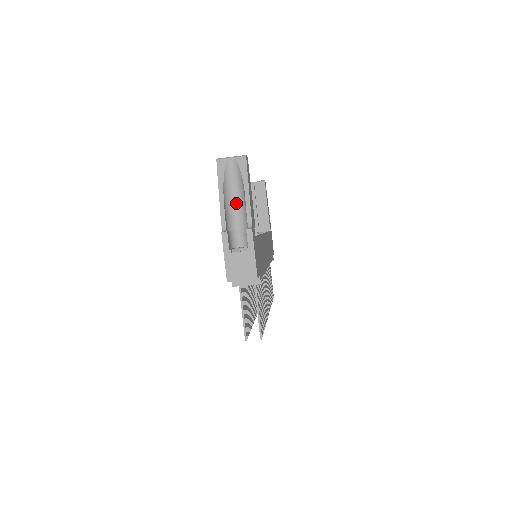
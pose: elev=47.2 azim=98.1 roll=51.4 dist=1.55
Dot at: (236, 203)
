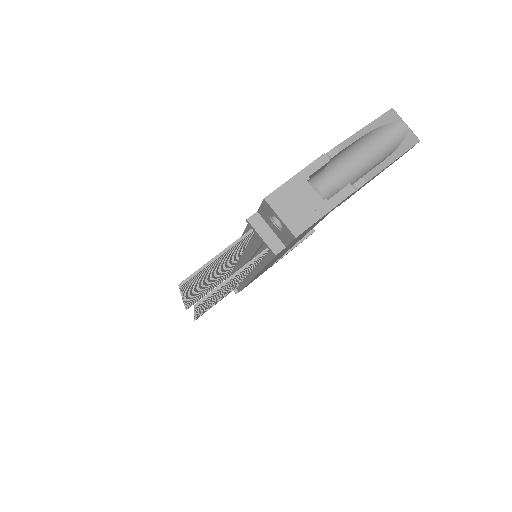
Dot at: (359, 160)
